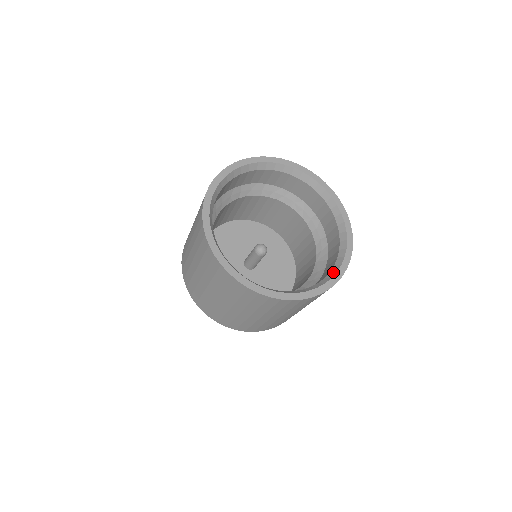
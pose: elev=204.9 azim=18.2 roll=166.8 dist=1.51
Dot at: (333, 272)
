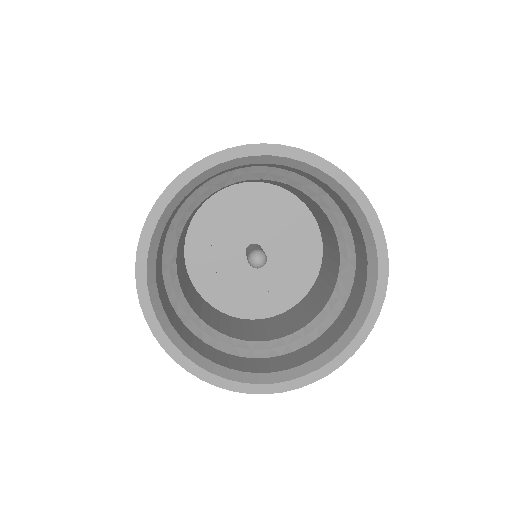
Dot at: (350, 335)
